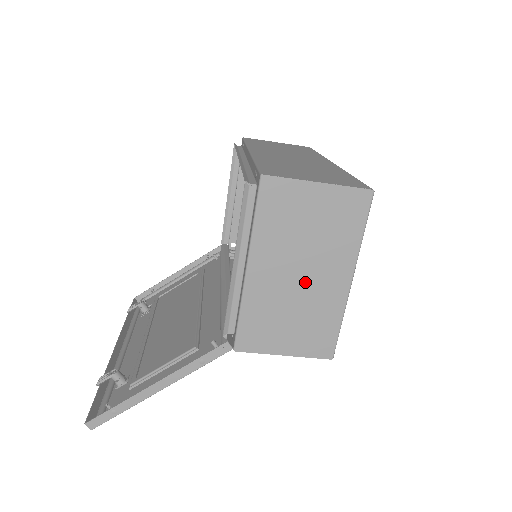
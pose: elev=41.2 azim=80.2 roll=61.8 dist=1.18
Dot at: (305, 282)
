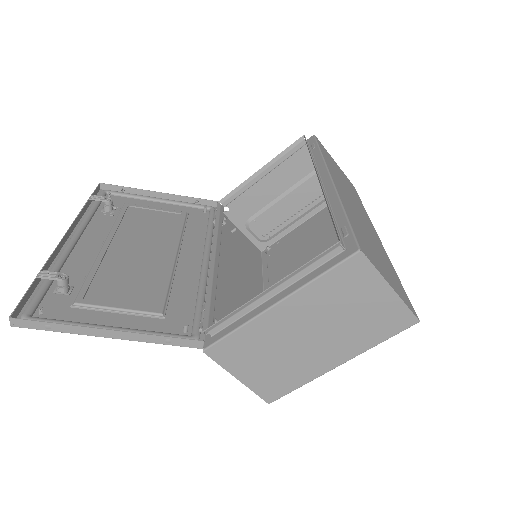
Dot at: (307, 344)
